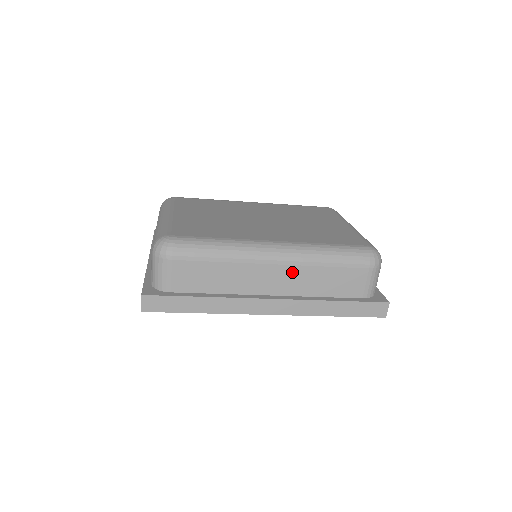
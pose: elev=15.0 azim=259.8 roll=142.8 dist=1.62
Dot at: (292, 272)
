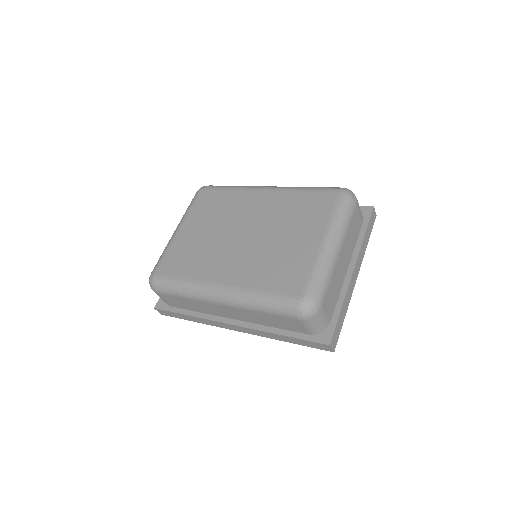
Dot at: (237, 311)
